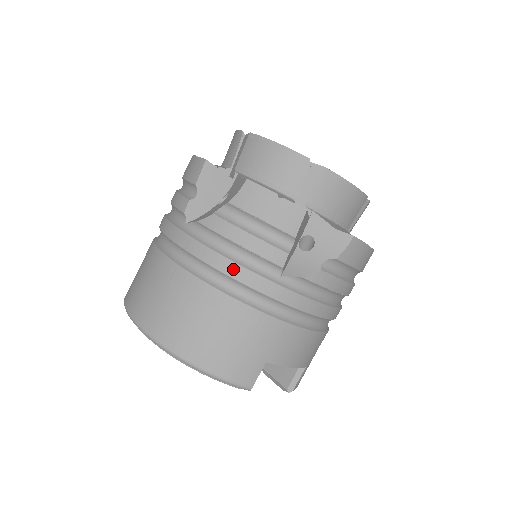
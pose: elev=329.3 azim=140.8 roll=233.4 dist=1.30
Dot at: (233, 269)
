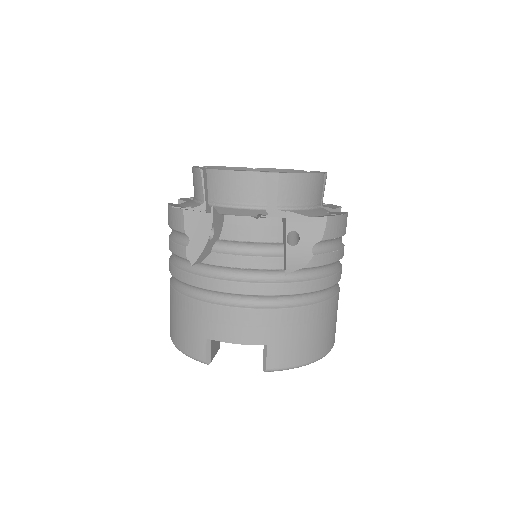
Dot at: (172, 270)
